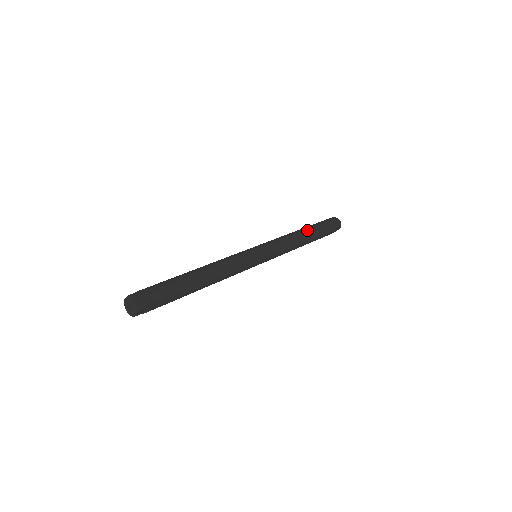
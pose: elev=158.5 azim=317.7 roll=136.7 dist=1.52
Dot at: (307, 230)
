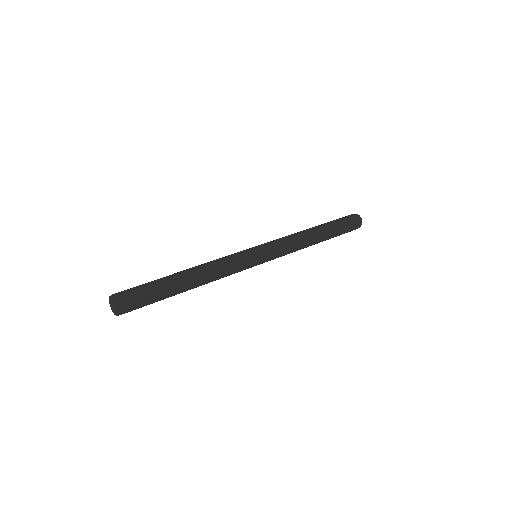
Dot at: (314, 227)
